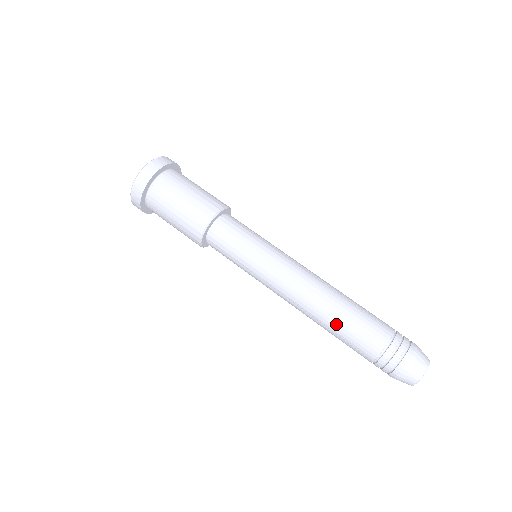
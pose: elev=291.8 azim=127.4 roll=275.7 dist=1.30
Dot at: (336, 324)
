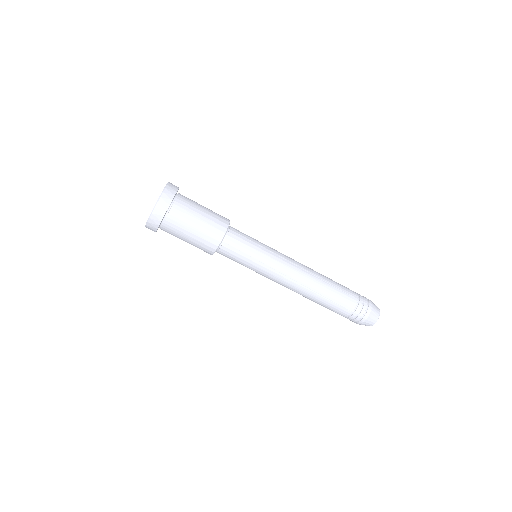
Dot at: occluded
